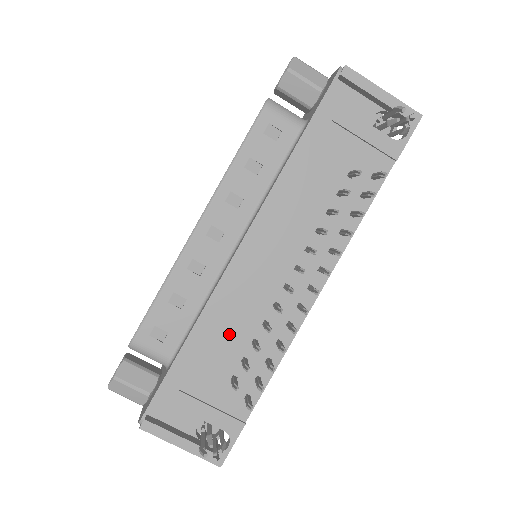
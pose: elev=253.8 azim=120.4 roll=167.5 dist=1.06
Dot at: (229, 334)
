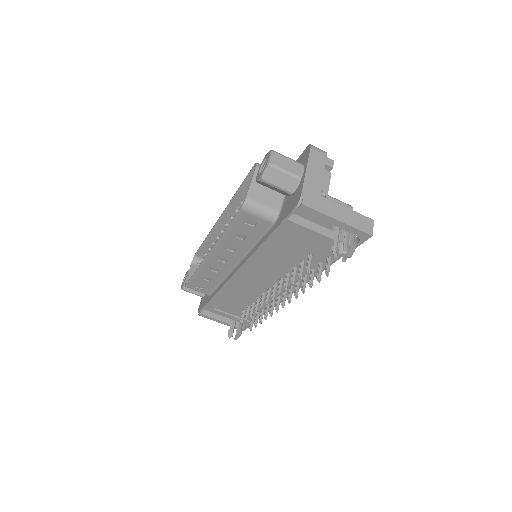
Dot at: (238, 298)
